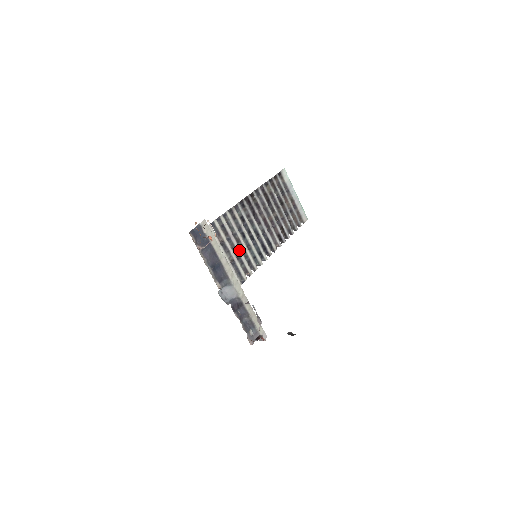
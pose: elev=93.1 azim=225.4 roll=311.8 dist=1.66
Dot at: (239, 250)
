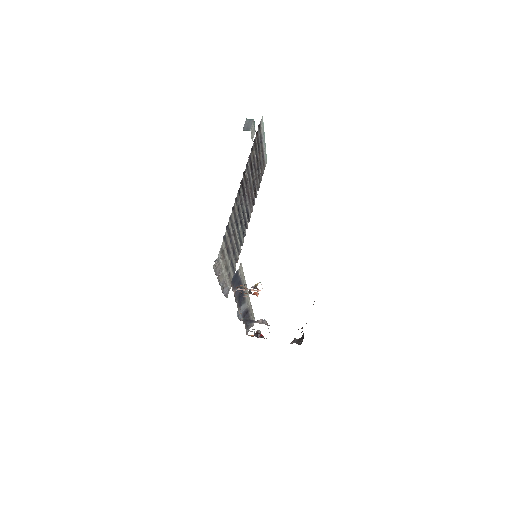
Dot at: (235, 245)
